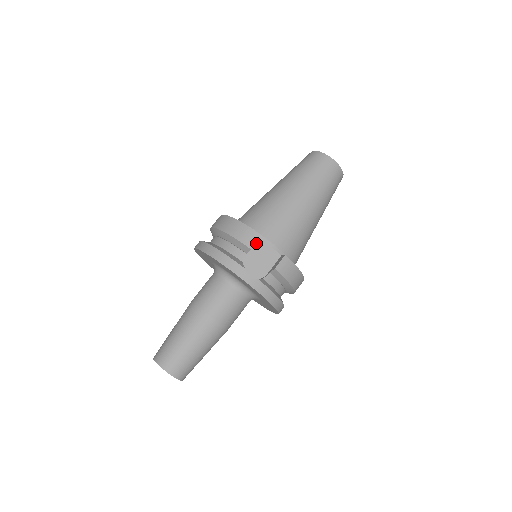
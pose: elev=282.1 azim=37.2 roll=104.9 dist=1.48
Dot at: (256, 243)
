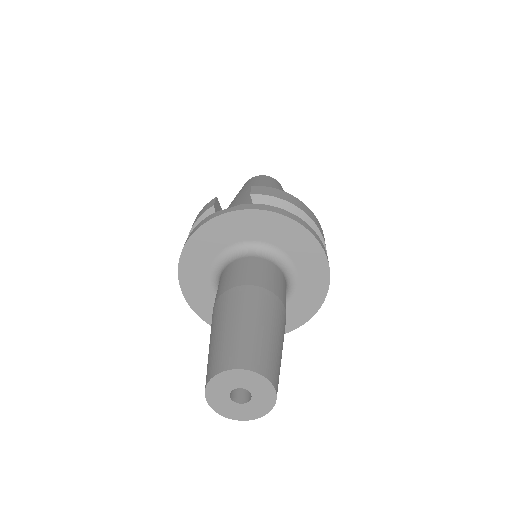
Dot at: occluded
